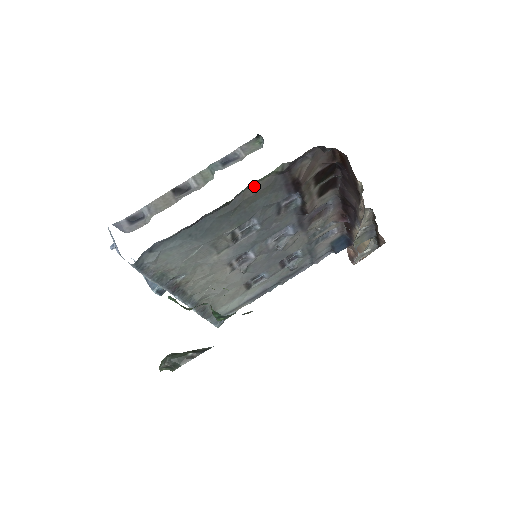
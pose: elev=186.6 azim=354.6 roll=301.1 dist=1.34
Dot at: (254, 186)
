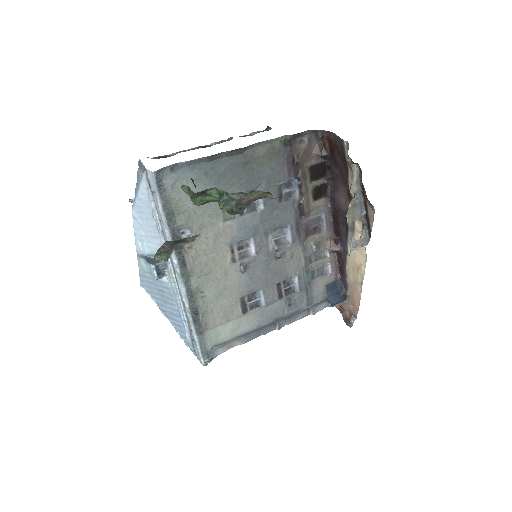
Dot at: (263, 146)
